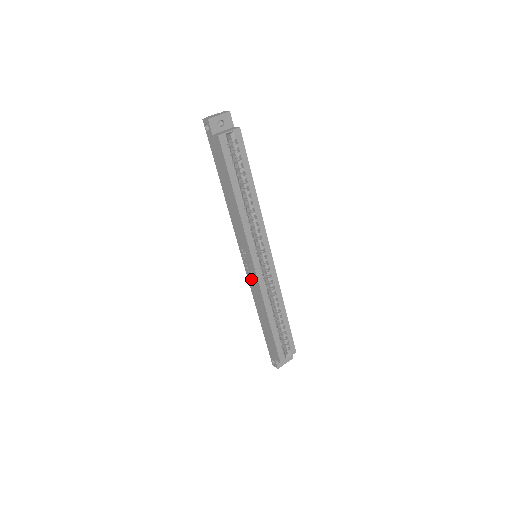
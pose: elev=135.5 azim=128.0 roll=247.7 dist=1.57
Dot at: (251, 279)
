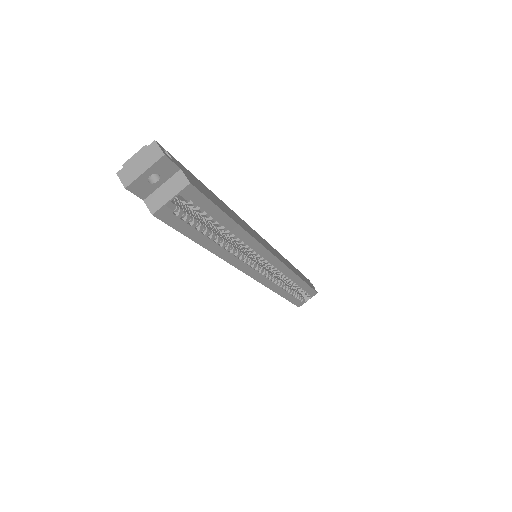
Dot at: occluded
